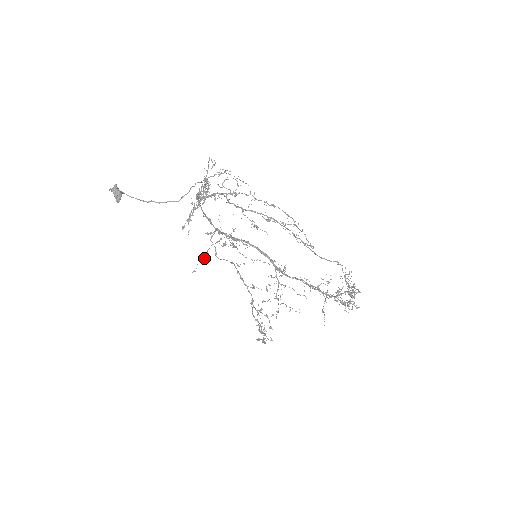
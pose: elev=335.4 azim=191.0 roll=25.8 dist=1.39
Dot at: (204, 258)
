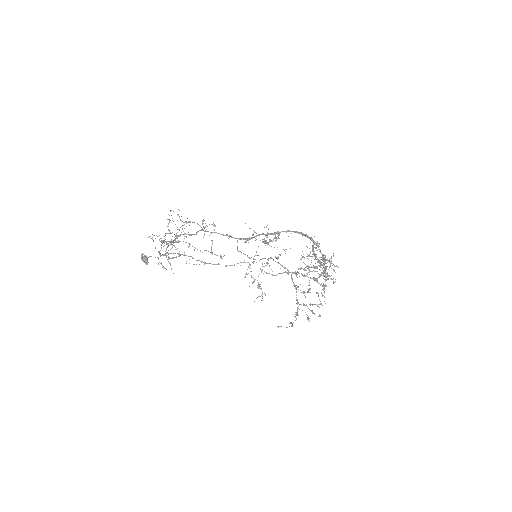
Dot at: (252, 262)
